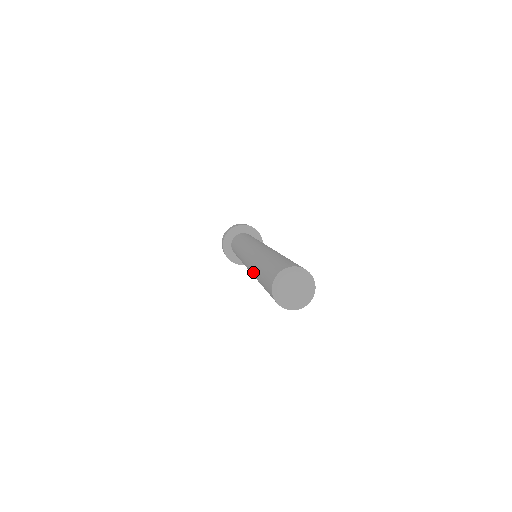
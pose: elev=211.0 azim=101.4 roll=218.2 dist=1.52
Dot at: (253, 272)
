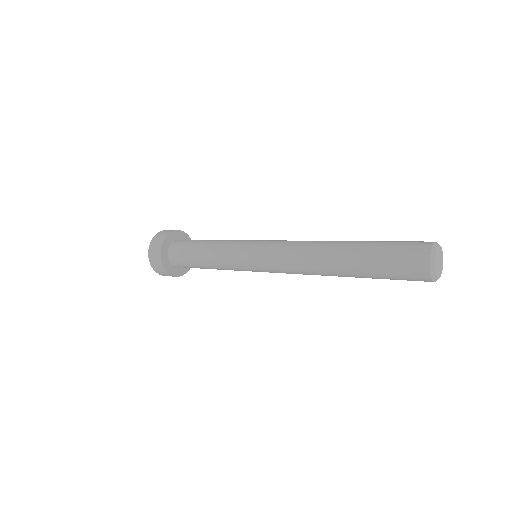
Dot at: (326, 270)
